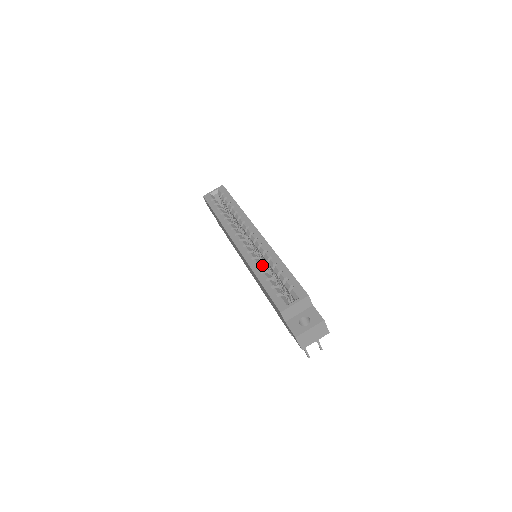
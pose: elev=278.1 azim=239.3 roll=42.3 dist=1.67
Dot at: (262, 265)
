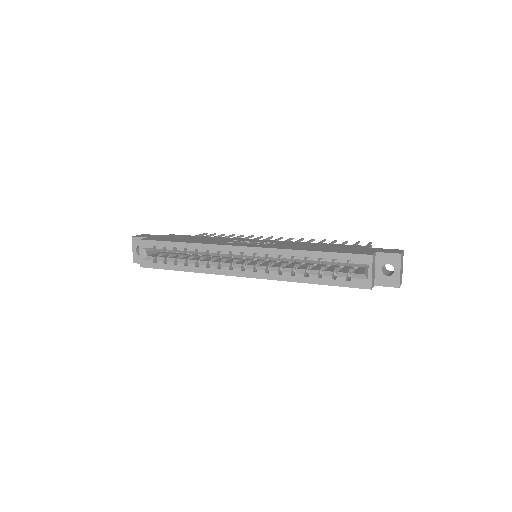
Dot at: (292, 268)
